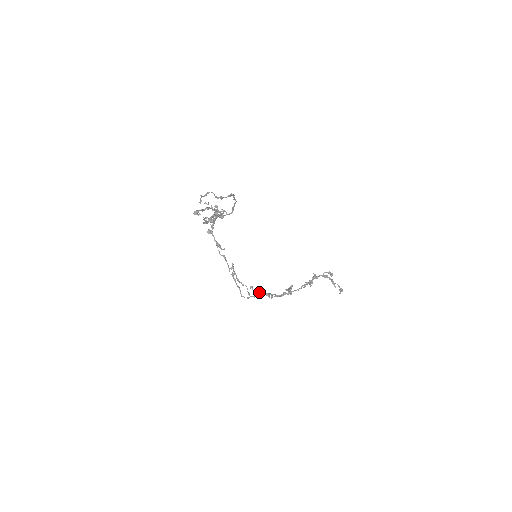
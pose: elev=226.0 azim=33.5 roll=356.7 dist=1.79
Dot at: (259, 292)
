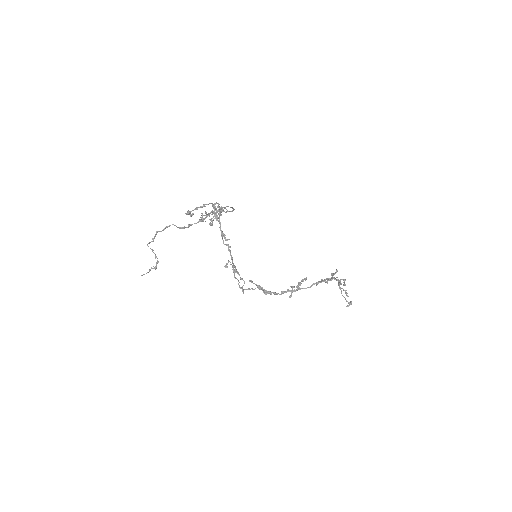
Dot at: (258, 287)
